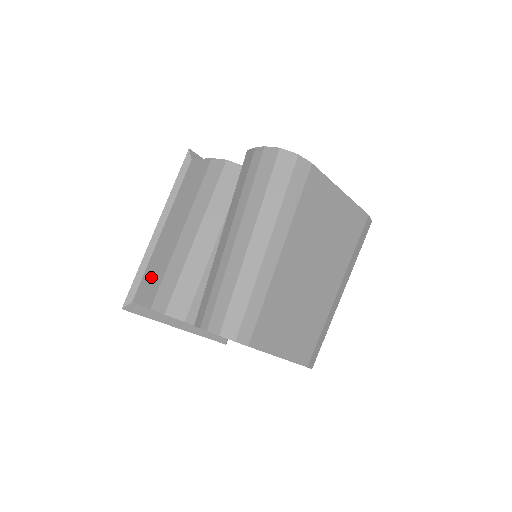
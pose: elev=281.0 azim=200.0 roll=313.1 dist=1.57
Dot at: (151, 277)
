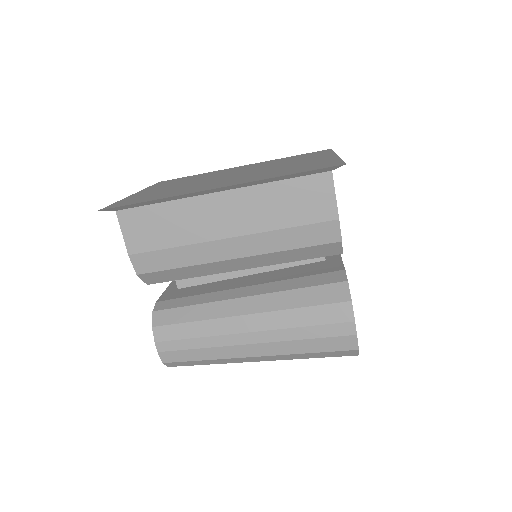
Dot at: (158, 224)
